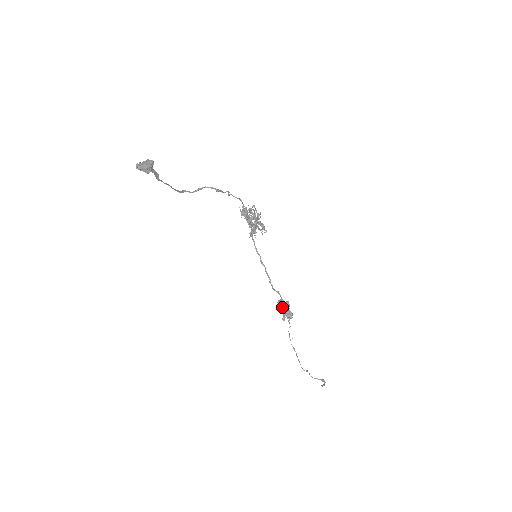
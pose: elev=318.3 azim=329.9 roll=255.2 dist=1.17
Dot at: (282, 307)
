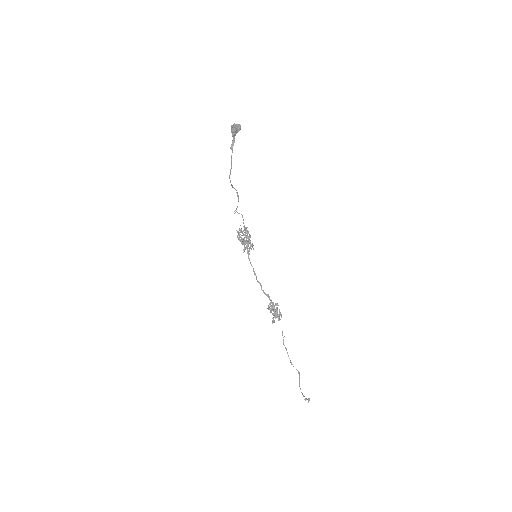
Dot at: (274, 305)
